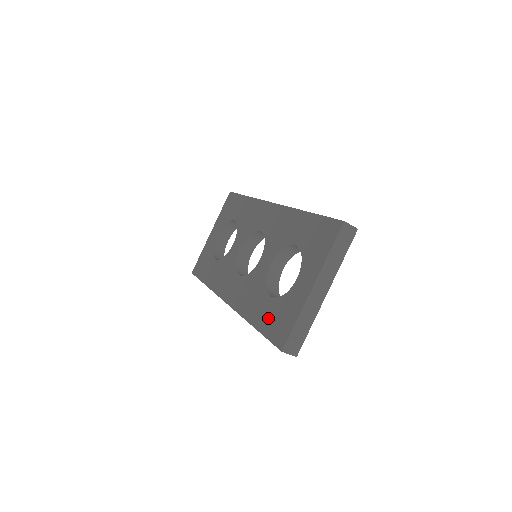
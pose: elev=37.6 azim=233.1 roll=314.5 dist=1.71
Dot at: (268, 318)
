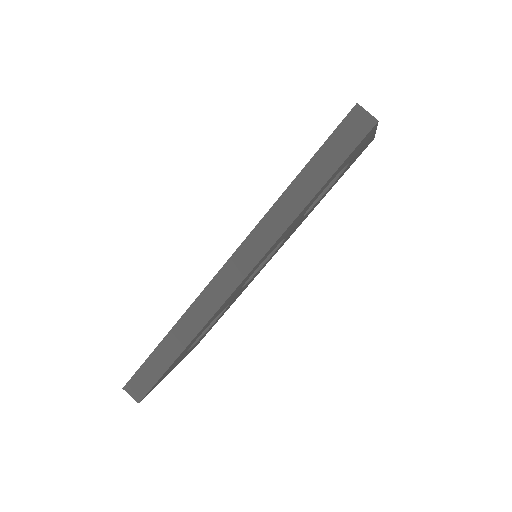
Dot at: occluded
